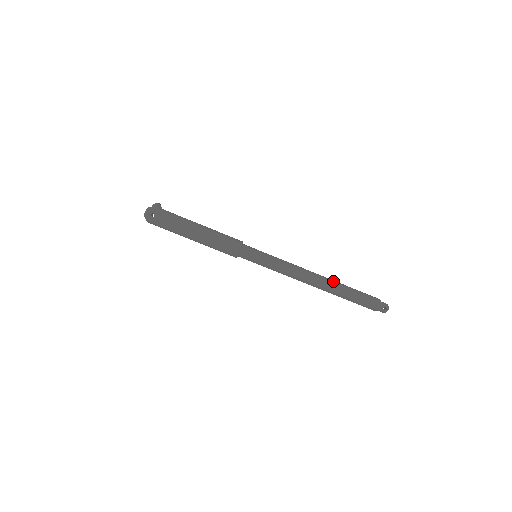
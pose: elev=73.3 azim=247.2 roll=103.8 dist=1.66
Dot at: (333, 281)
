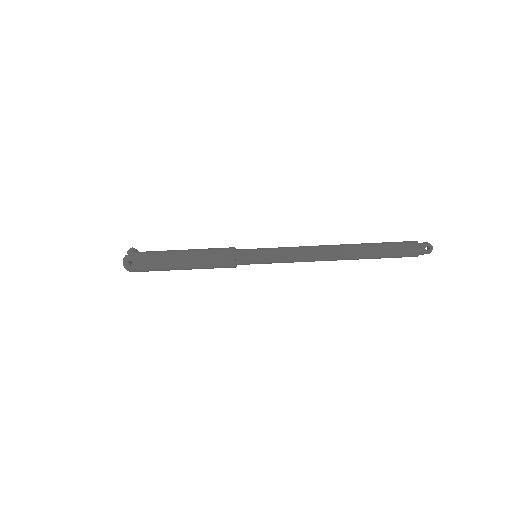
Dot at: (352, 245)
